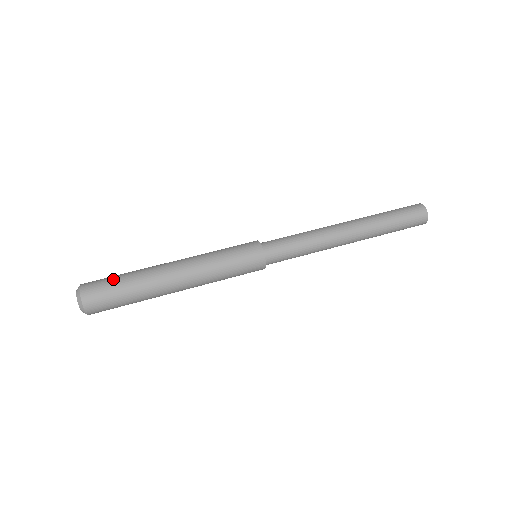
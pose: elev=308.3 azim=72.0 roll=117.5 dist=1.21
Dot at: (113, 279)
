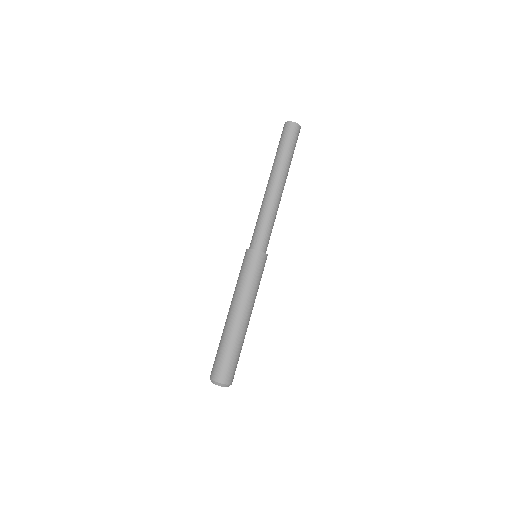
Dot at: (229, 360)
